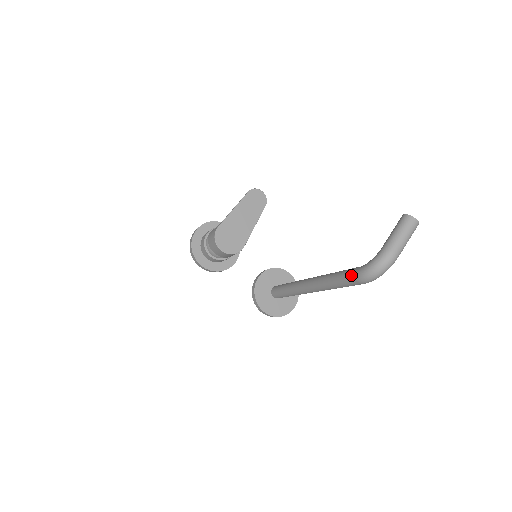
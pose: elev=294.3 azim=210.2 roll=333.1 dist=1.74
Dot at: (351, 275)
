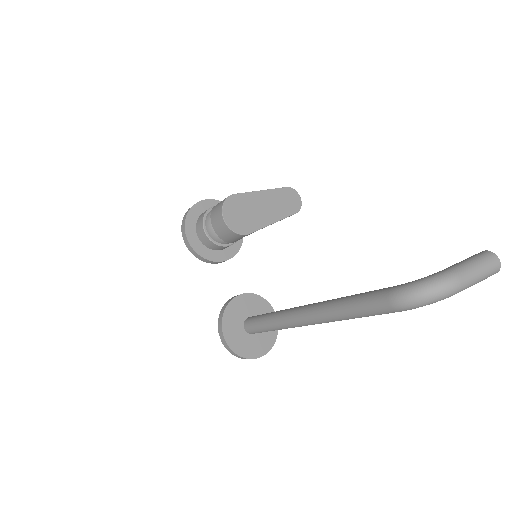
Dot at: (382, 291)
